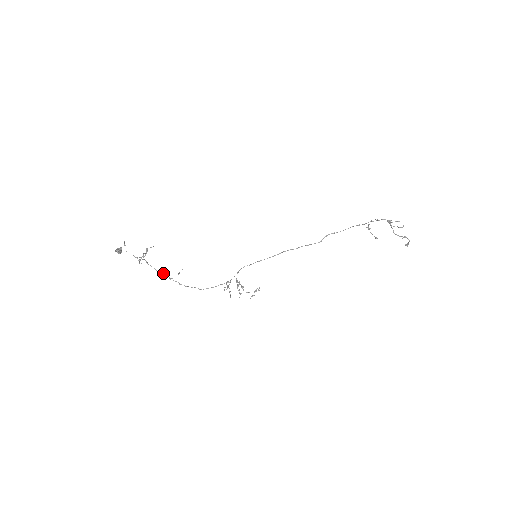
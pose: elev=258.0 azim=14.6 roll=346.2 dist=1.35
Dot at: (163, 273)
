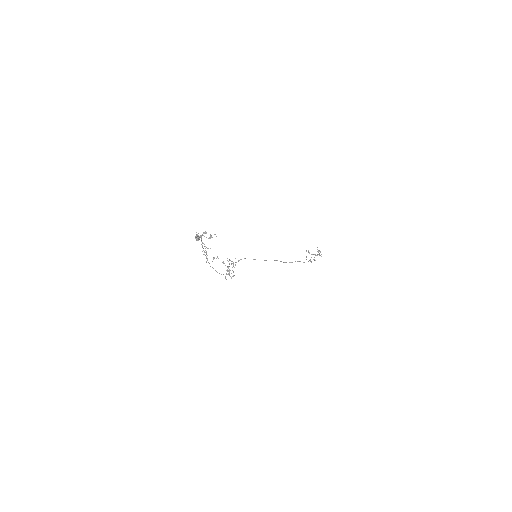
Dot at: occluded
